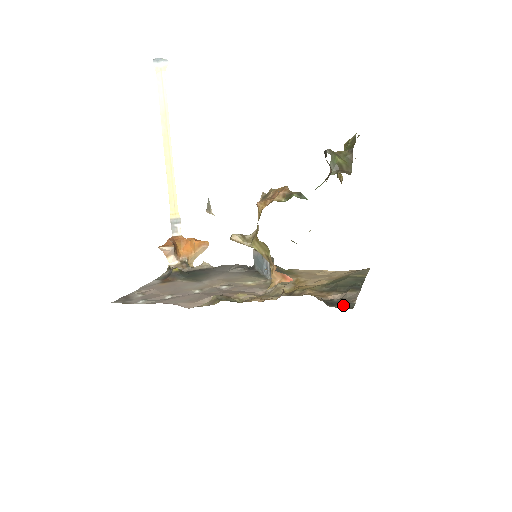
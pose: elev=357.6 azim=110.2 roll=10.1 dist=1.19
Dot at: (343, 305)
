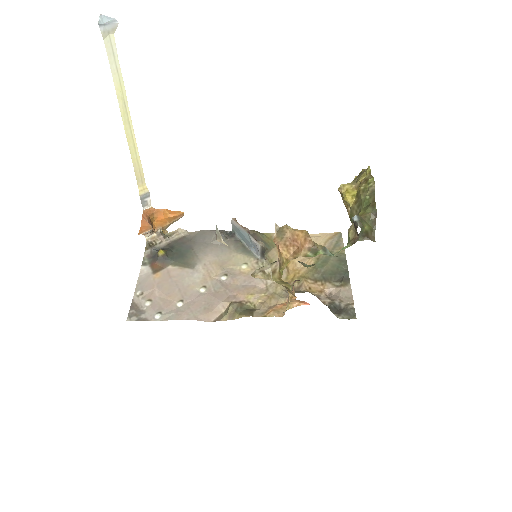
Dot at: (347, 313)
